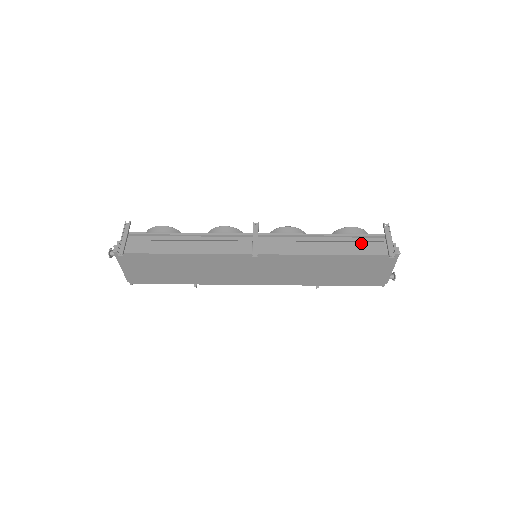
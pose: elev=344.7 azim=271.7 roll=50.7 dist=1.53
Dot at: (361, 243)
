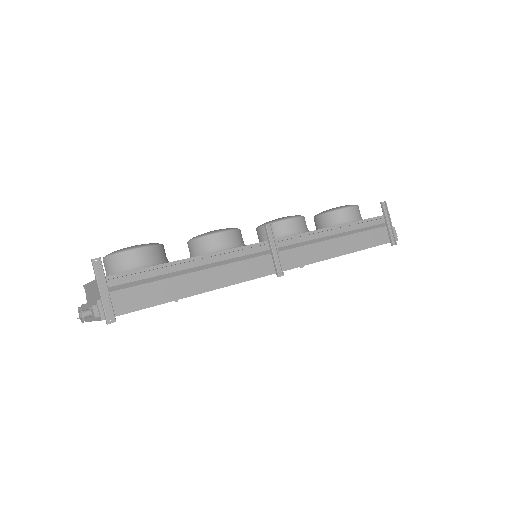
Dot at: (368, 232)
